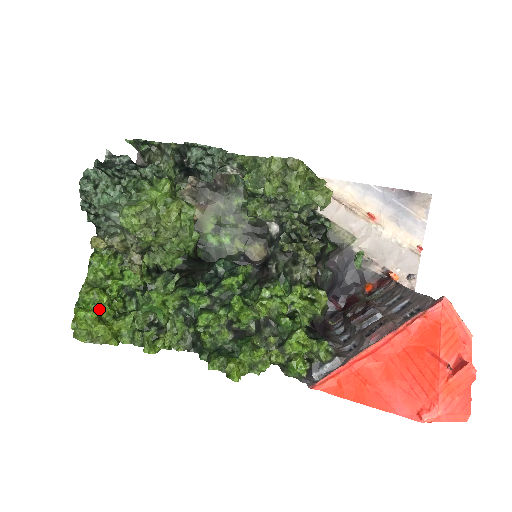
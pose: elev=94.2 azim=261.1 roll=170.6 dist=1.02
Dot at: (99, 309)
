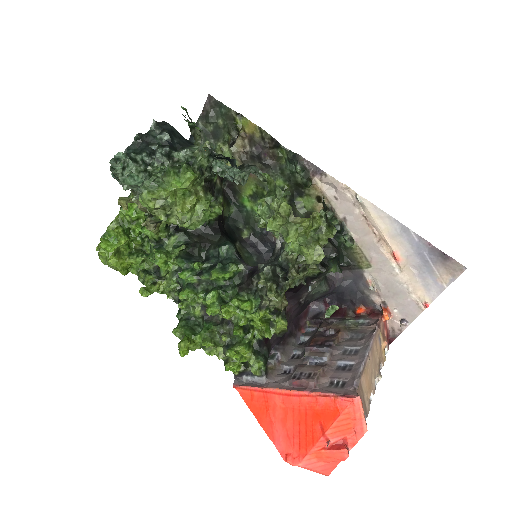
Dot at: (117, 246)
